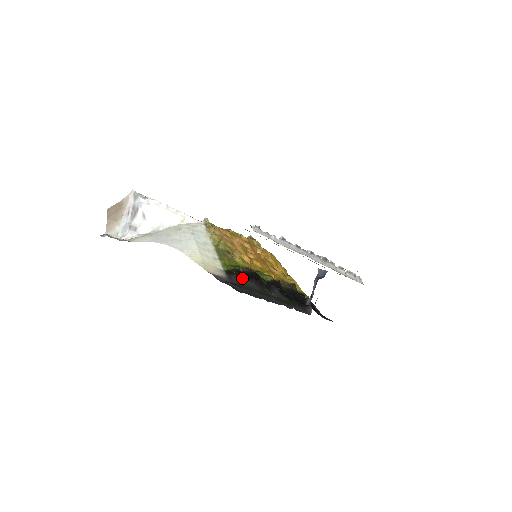
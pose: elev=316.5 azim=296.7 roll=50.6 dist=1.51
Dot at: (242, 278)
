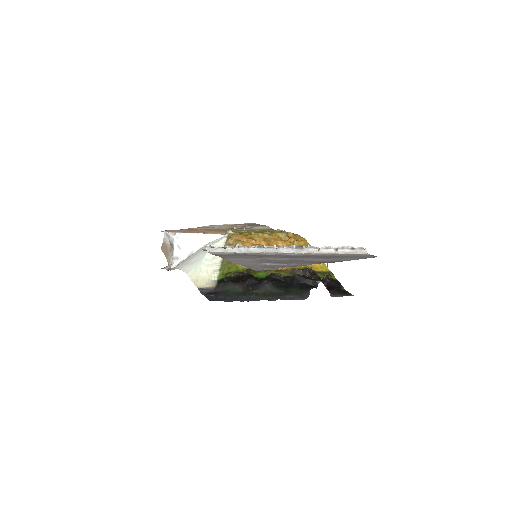
Dot at: (227, 284)
